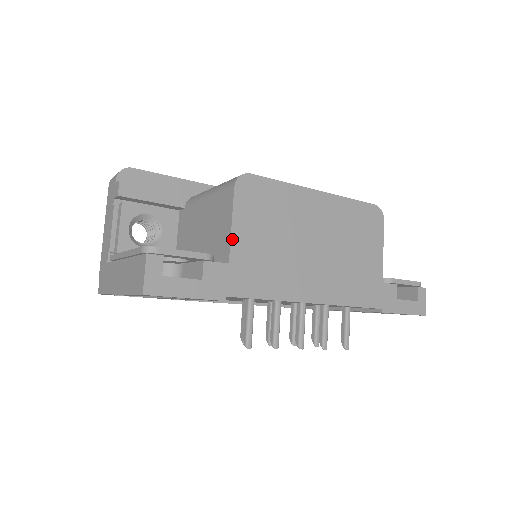
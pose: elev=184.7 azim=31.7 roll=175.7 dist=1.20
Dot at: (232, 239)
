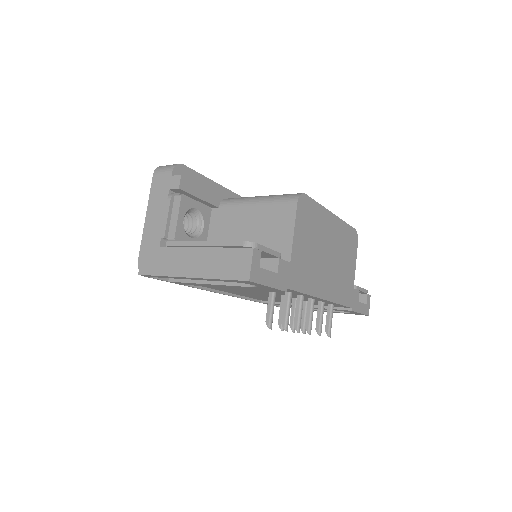
Dot at: (293, 243)
